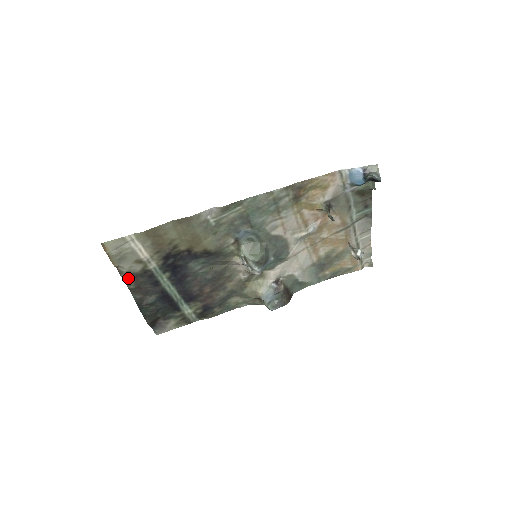
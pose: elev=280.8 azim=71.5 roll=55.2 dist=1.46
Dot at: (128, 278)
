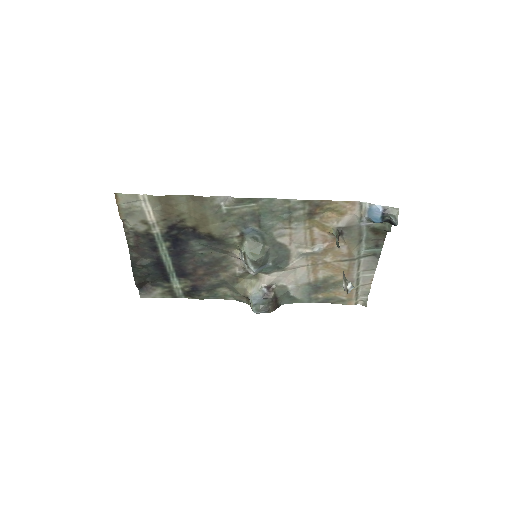
Dot at: (130, 234)
